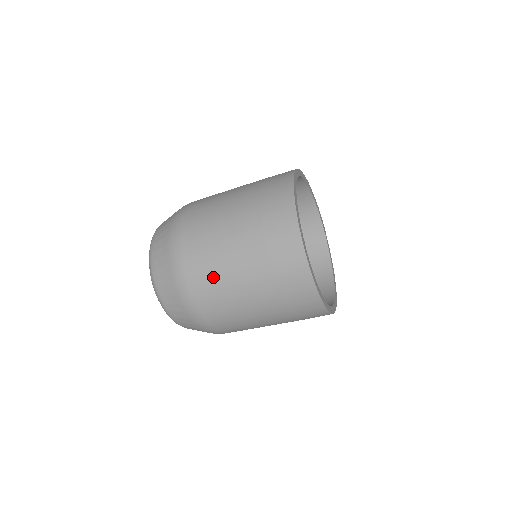
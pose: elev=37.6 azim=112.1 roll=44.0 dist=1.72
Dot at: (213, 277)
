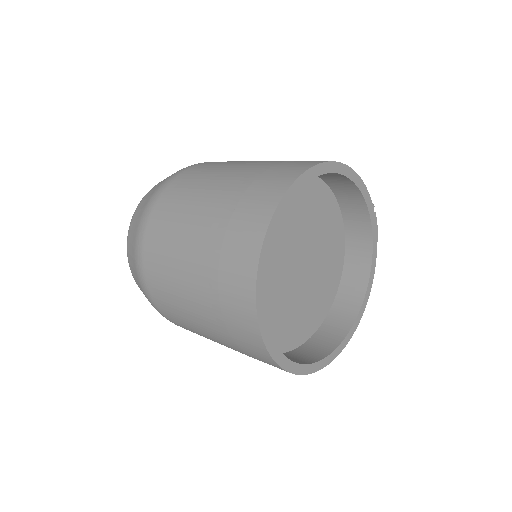
Dot at: (166, 284)
